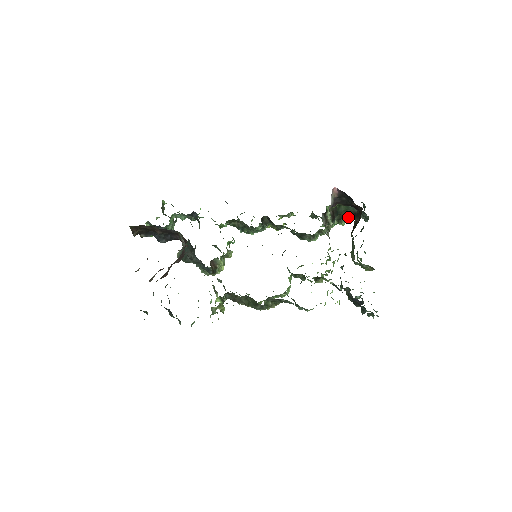
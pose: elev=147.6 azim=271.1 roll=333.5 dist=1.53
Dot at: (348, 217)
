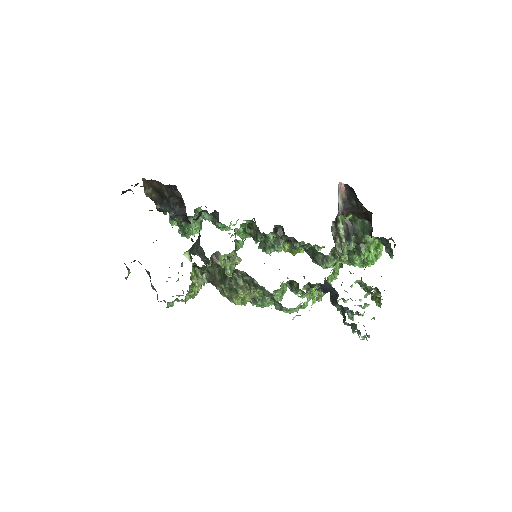
Dot at: (369, 245)
